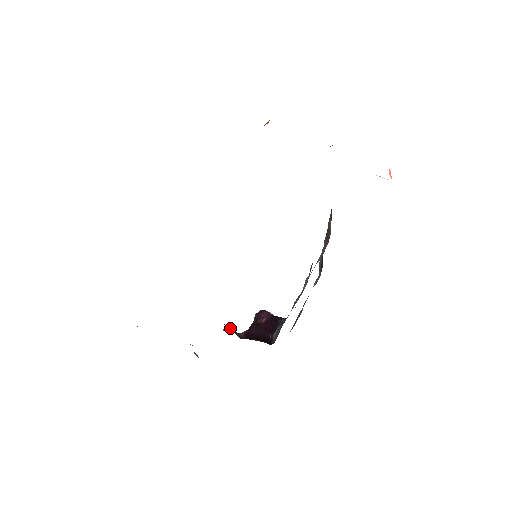
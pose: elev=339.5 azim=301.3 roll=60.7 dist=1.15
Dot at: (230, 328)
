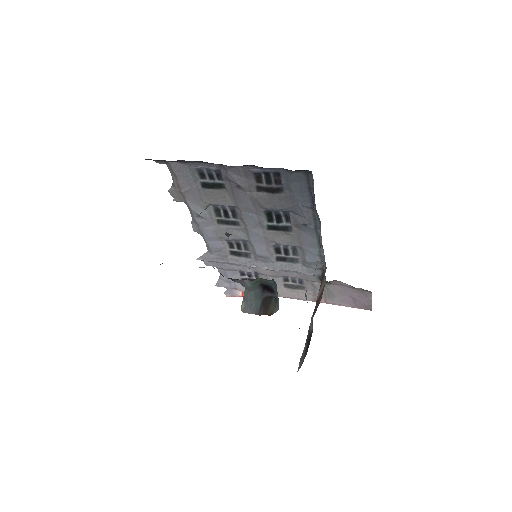
Dot at: occluded
